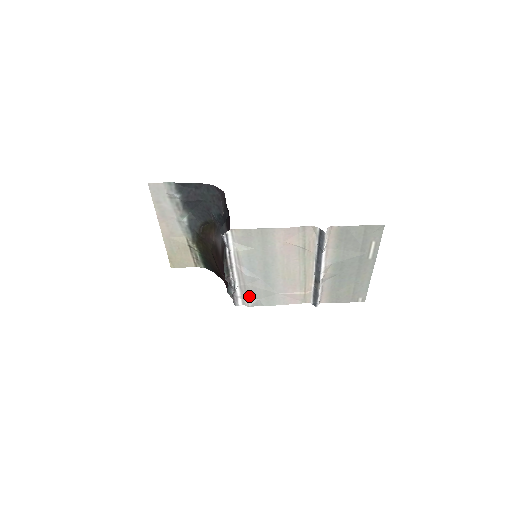
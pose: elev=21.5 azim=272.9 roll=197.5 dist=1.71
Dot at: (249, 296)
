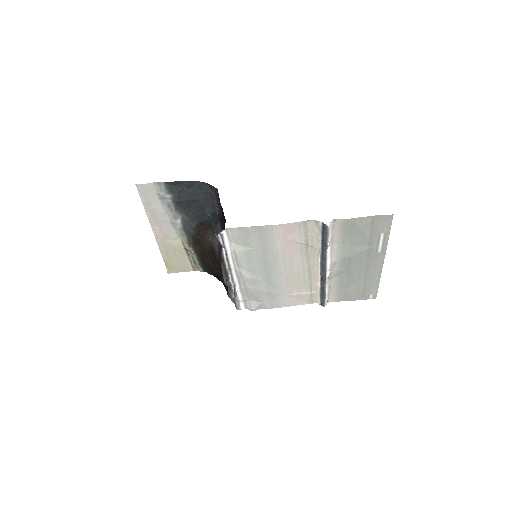
Dot at: (251, 299)
